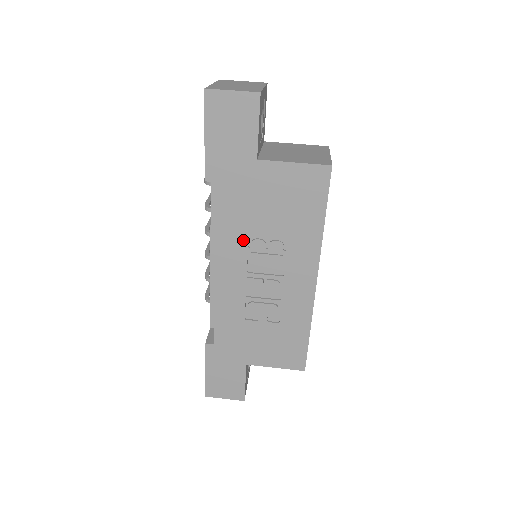
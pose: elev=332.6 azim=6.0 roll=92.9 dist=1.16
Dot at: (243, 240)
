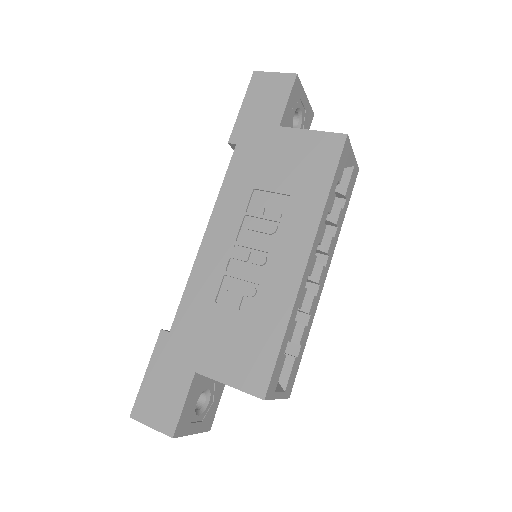
Dot at: (243, 203)
